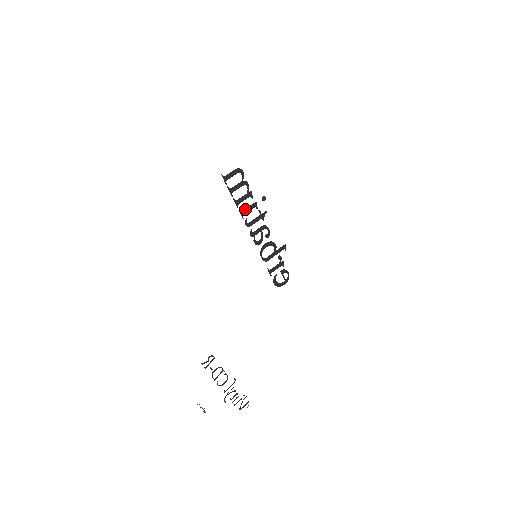
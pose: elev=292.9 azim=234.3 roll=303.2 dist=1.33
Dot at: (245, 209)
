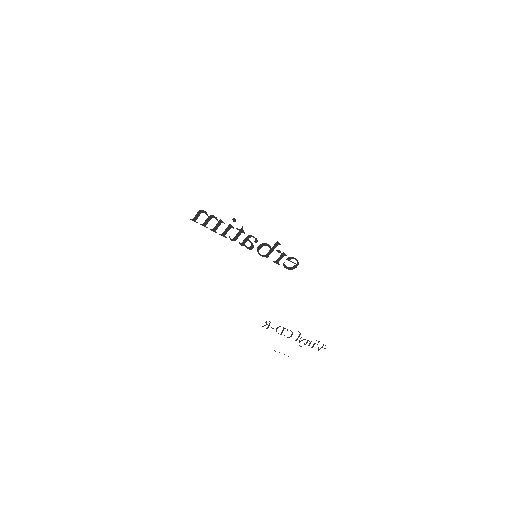
Dot at: (224, 232)
